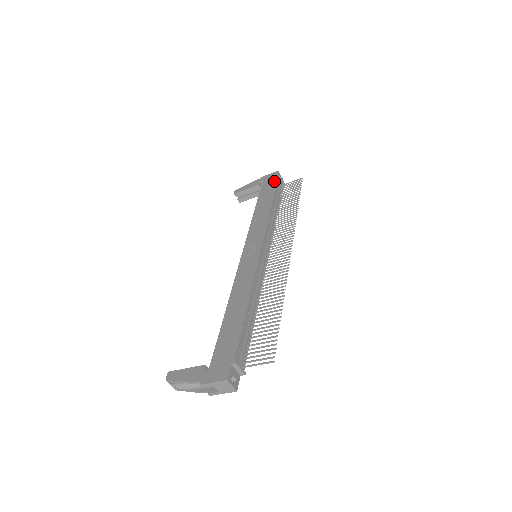
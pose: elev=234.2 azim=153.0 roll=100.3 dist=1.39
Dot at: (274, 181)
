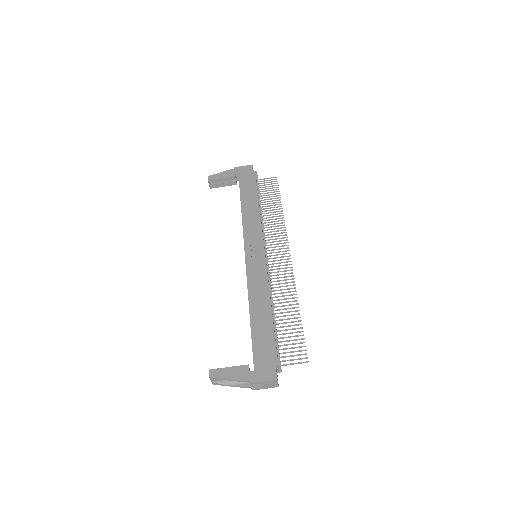
Dot at: (252, 176)
